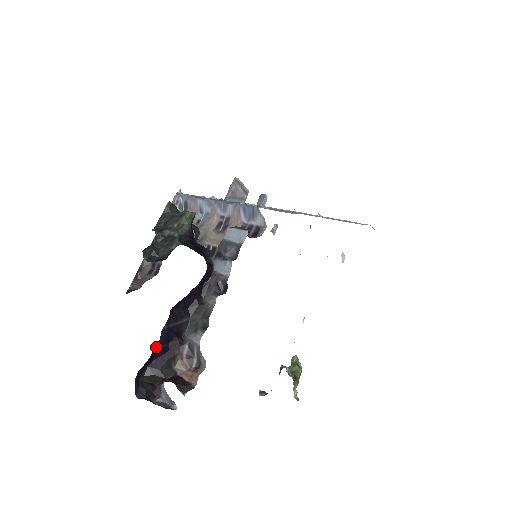
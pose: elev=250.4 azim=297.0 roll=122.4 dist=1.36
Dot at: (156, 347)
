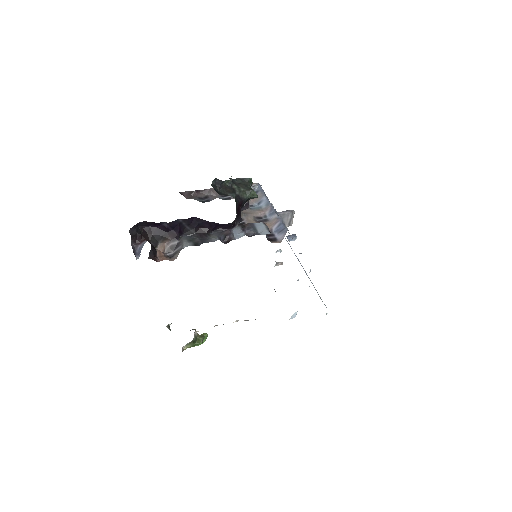
Dot at: (166, 222)
